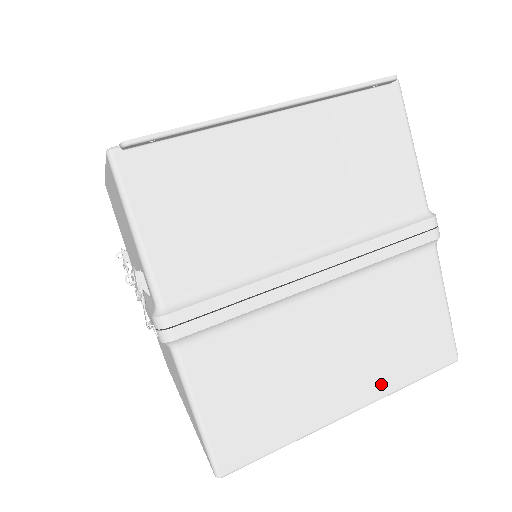
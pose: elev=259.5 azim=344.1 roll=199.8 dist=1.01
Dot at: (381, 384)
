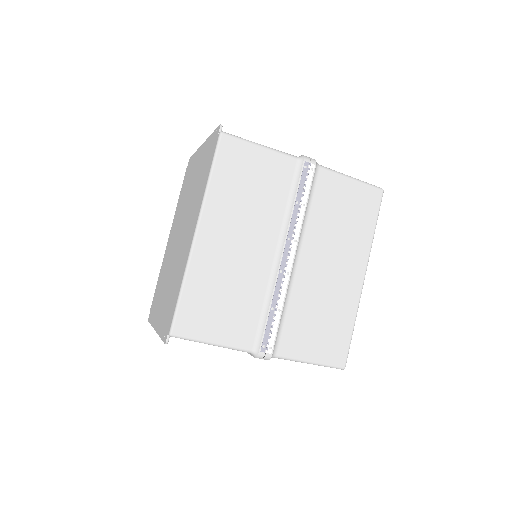
Dot at: occluded
